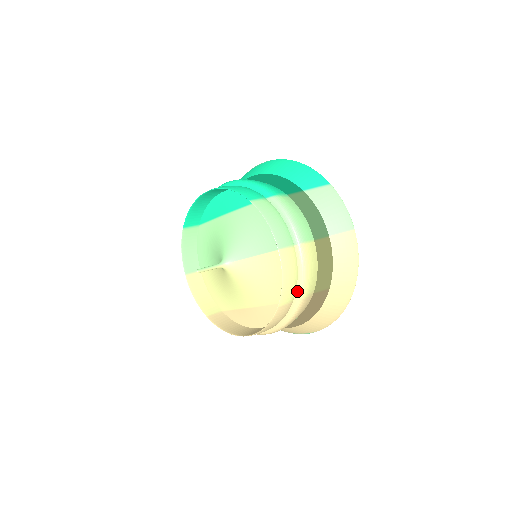
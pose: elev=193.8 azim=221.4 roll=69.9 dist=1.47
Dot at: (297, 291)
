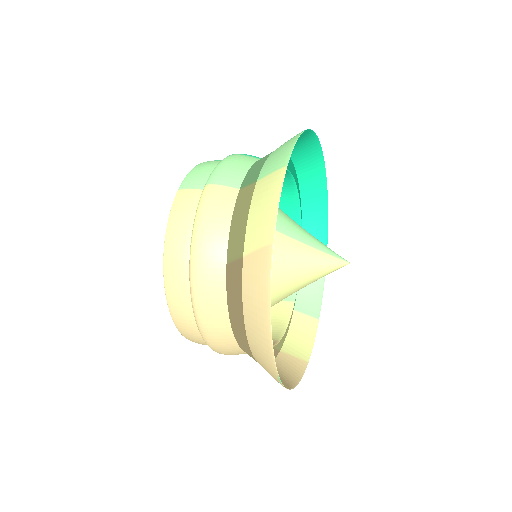
Dot at: (191, 246)
